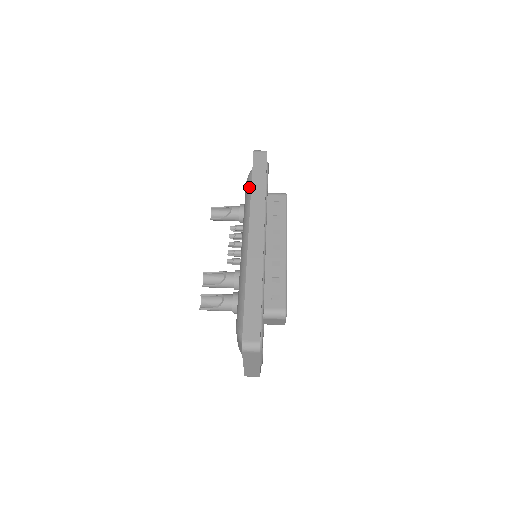
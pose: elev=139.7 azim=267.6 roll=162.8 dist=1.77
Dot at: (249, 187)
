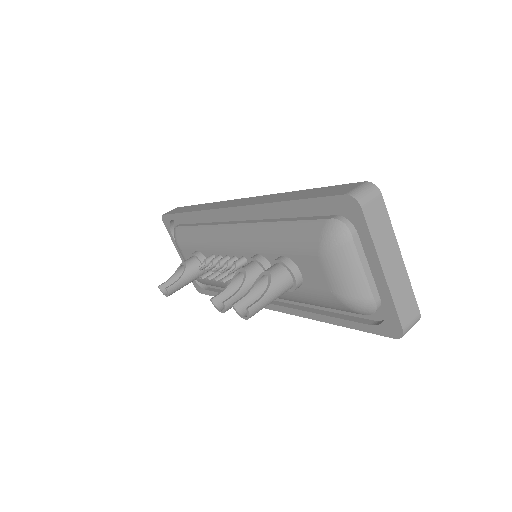
Dot at: (185, 231)
